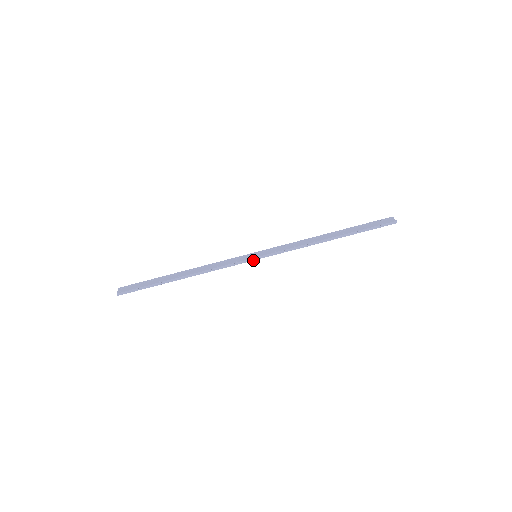
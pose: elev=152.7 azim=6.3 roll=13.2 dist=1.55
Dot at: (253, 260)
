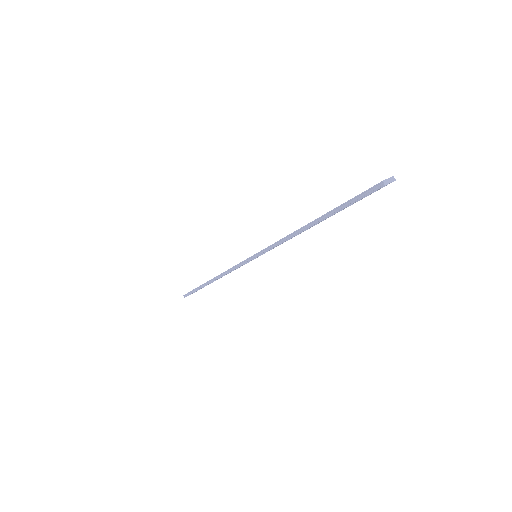
Dot at: occluded
